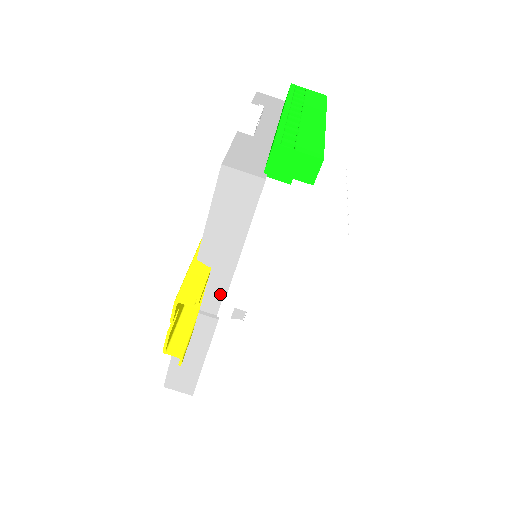
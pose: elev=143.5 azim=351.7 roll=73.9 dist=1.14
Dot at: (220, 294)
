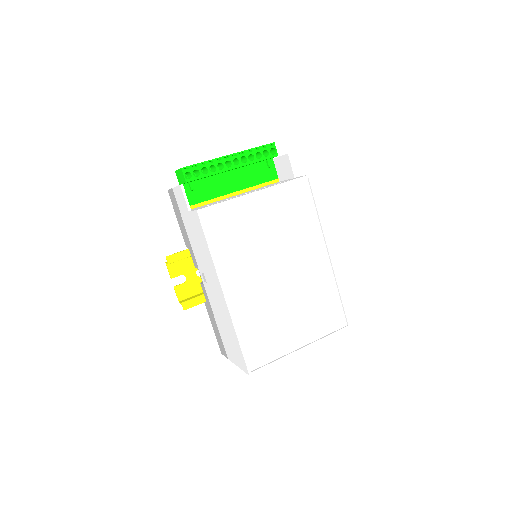
Dot at: (196, 265)
